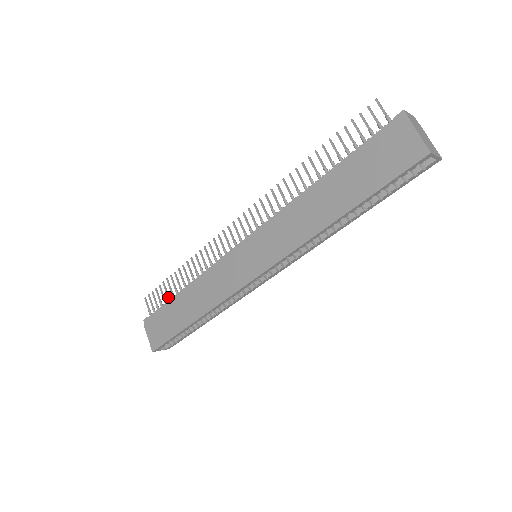
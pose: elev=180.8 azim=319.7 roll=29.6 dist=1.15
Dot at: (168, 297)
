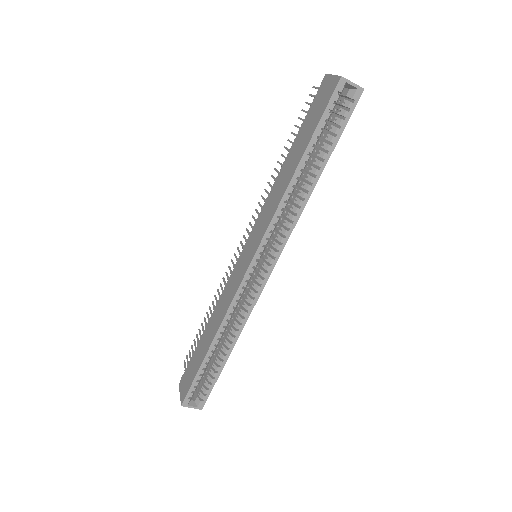
Dot at: occluded
